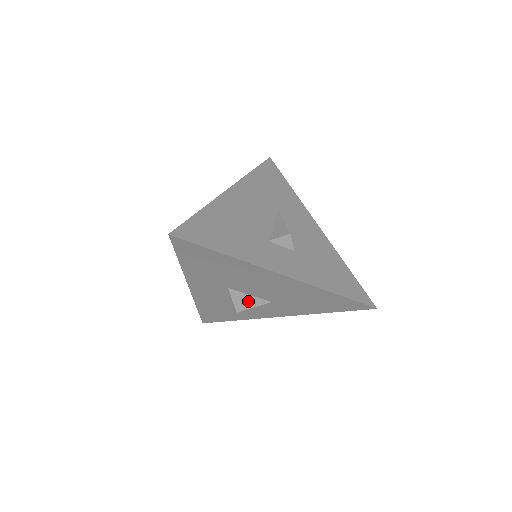
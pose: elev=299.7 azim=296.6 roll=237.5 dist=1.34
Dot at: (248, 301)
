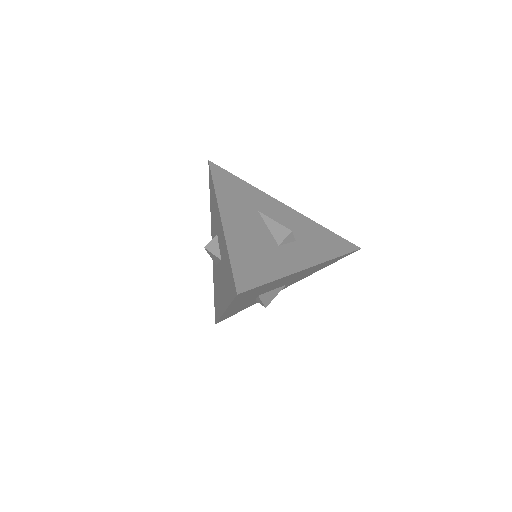
Dot at: (272, 295)
